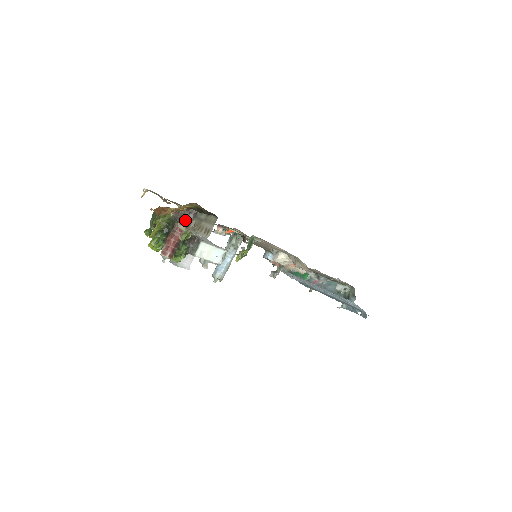
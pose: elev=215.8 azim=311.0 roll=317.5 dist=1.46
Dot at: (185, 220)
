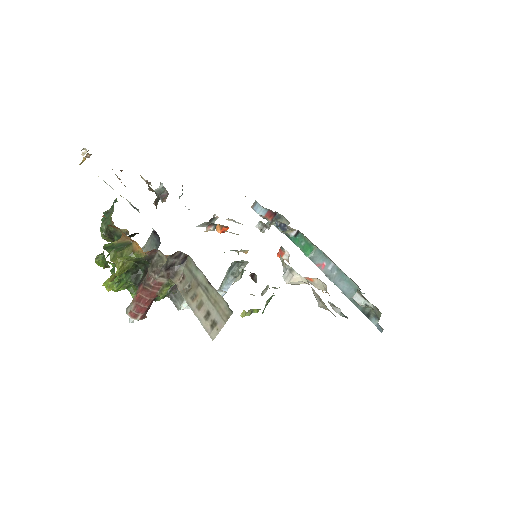
Dot at: (167, 268)
